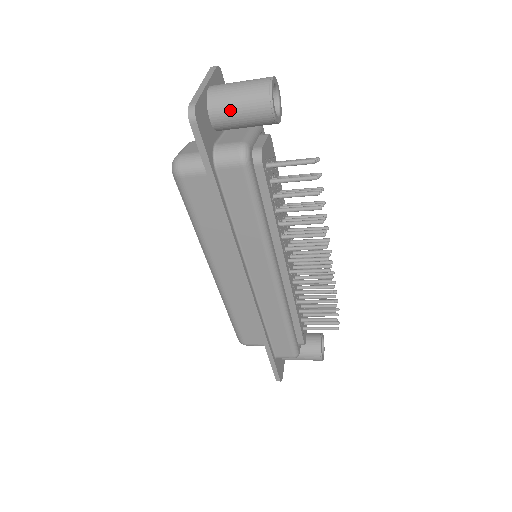
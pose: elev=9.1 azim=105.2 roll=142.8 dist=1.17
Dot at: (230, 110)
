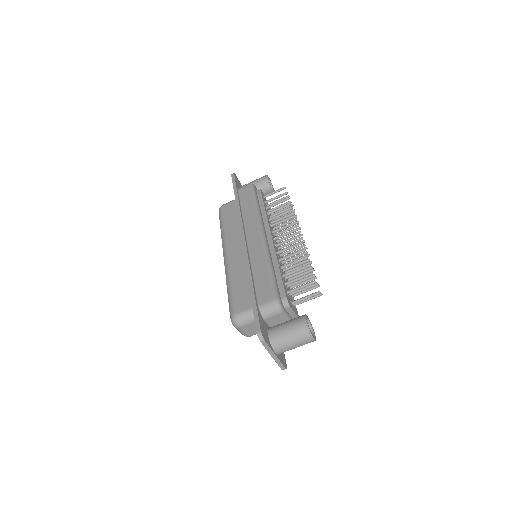
Dot at: (250, 183)
